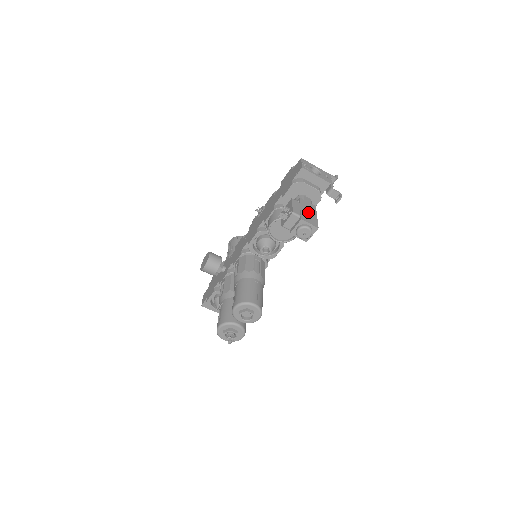
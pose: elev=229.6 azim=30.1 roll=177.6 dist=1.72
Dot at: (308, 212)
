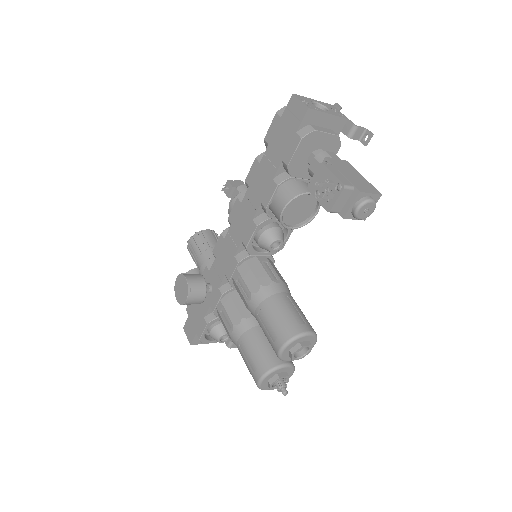
Dot at: (352, 175)
